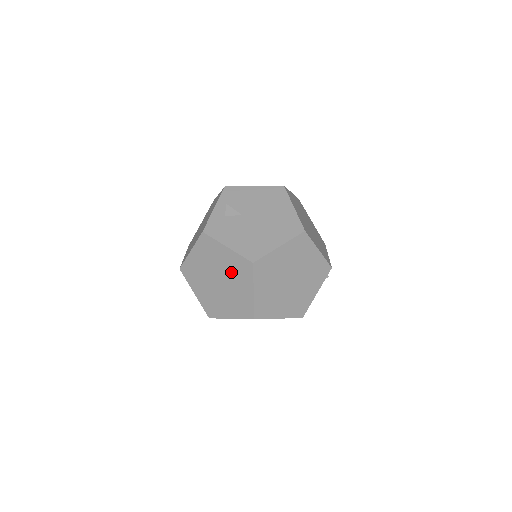
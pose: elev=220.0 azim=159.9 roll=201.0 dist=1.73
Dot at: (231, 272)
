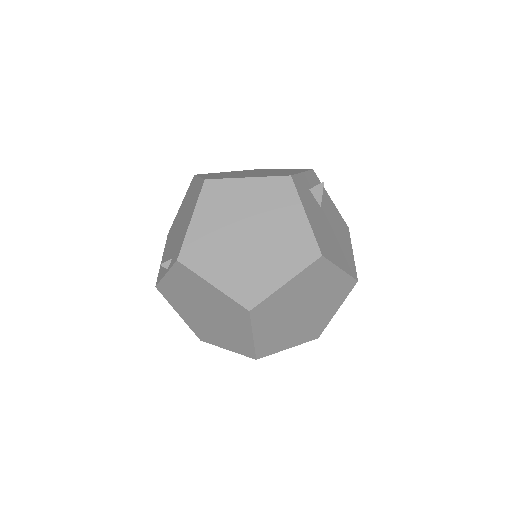
Dot at: (280, 241)
